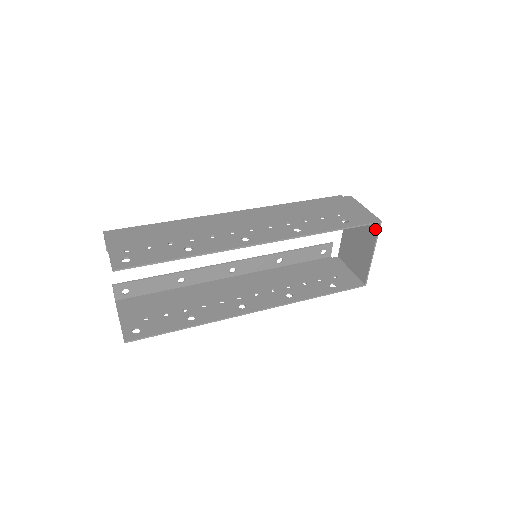
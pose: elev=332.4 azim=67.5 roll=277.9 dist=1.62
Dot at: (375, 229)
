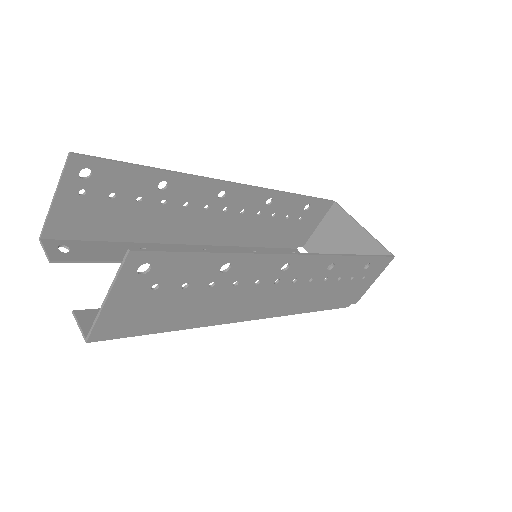
Dot at: (338, 212)
